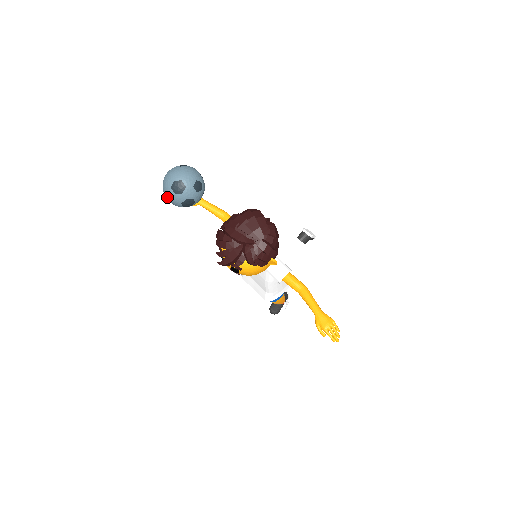
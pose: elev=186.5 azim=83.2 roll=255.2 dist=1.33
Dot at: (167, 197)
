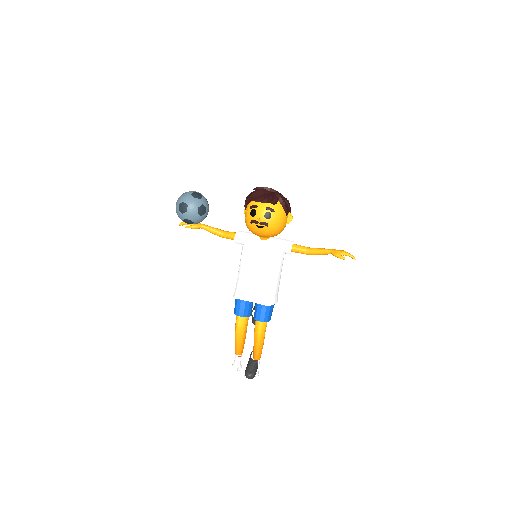
Dot at: (186, 204)
